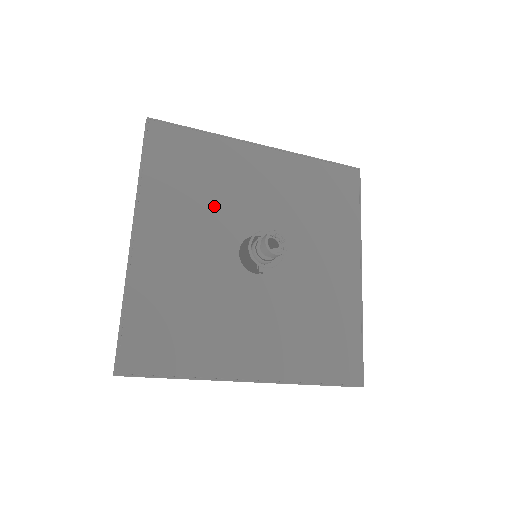
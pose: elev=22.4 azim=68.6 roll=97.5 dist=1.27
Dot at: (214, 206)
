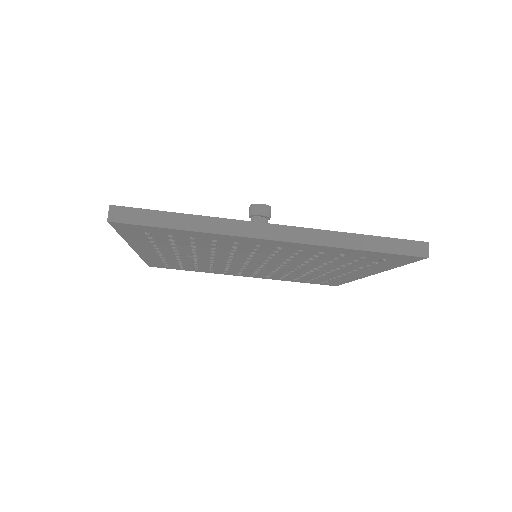
Dot at: occluded
